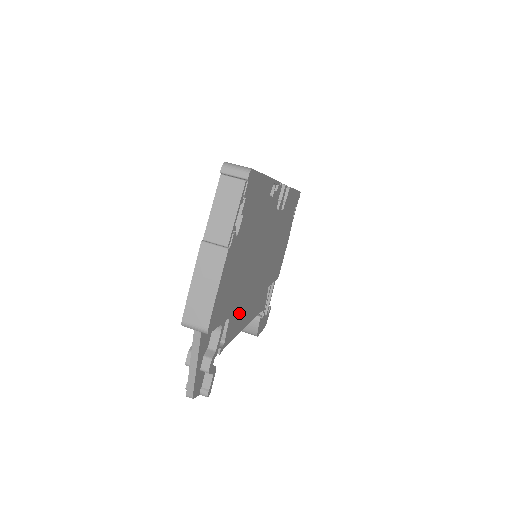
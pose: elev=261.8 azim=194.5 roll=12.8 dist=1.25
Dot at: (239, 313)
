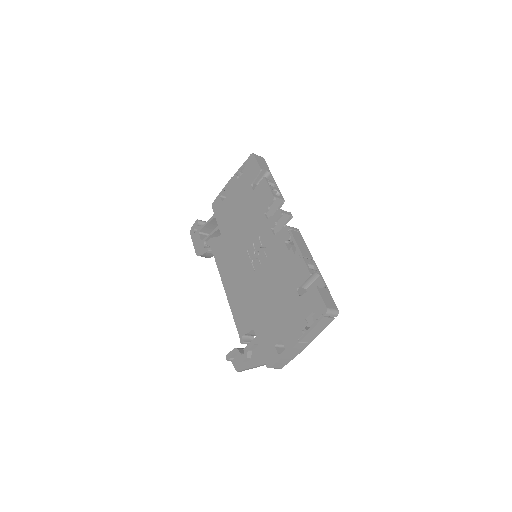
Dot at: occluded
